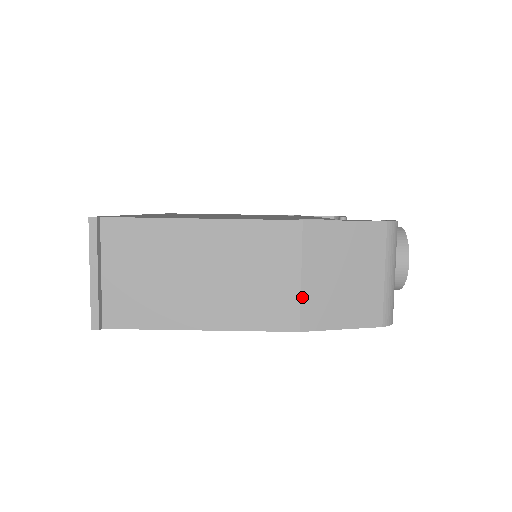
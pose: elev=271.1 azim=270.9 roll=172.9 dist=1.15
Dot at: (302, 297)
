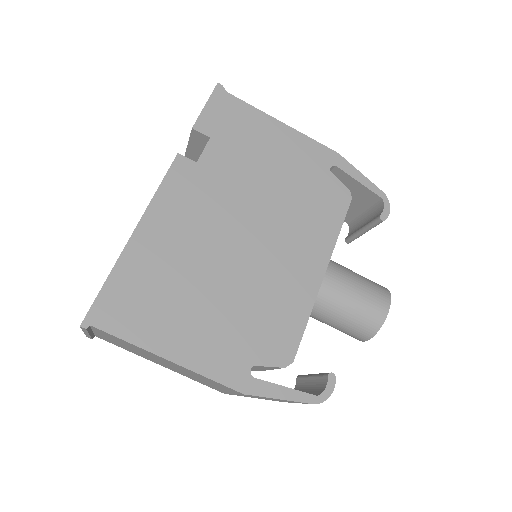
Dot at: occluded
